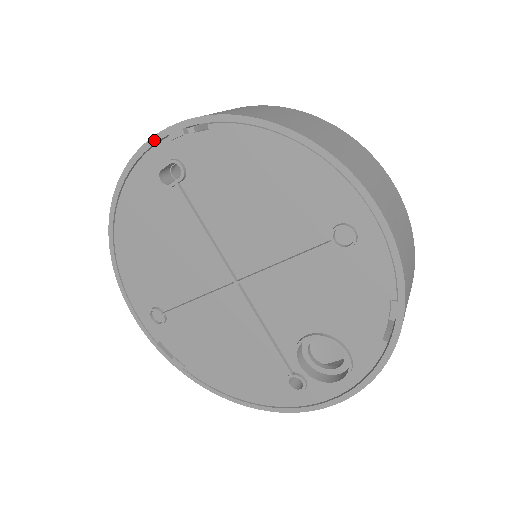
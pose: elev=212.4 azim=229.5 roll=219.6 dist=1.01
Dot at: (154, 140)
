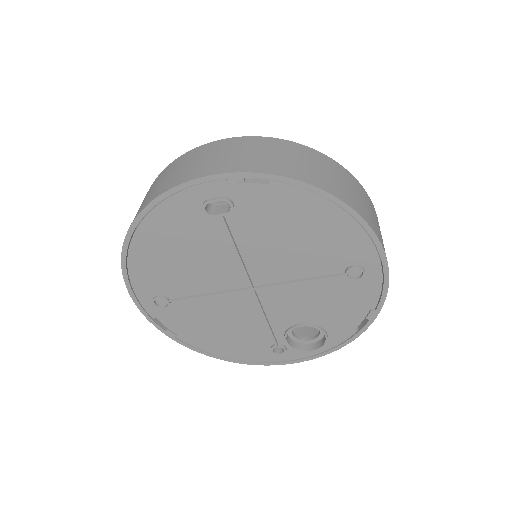
Dot at: (209, 178)
